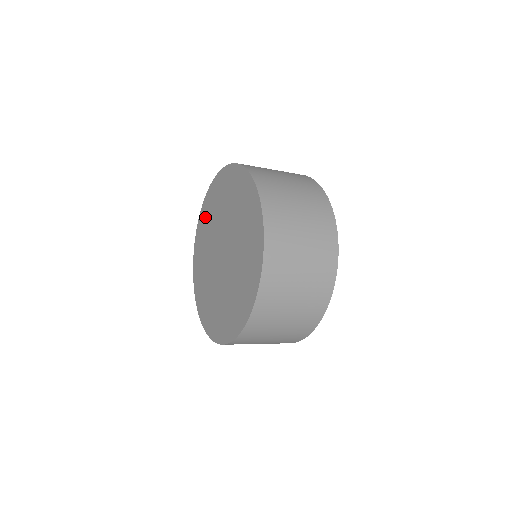
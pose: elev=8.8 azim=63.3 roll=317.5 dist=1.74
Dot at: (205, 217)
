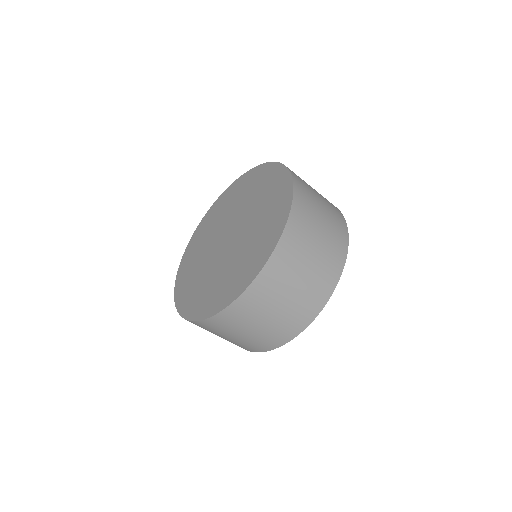
Dot at: (197, 239)
